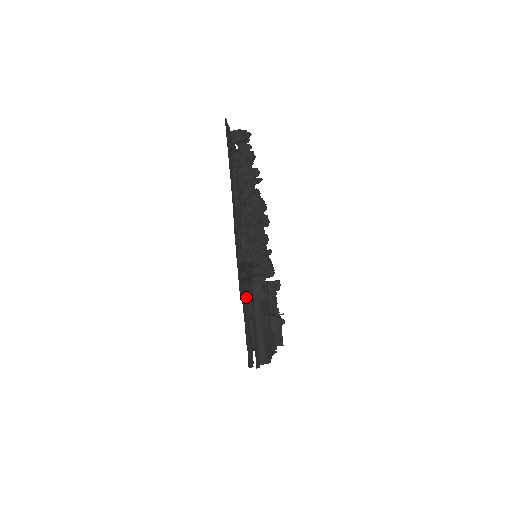
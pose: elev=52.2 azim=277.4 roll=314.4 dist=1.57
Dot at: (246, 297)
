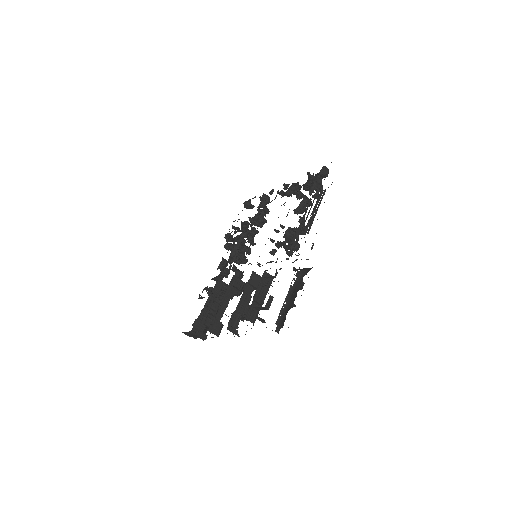
Dot at: (272, 277)
